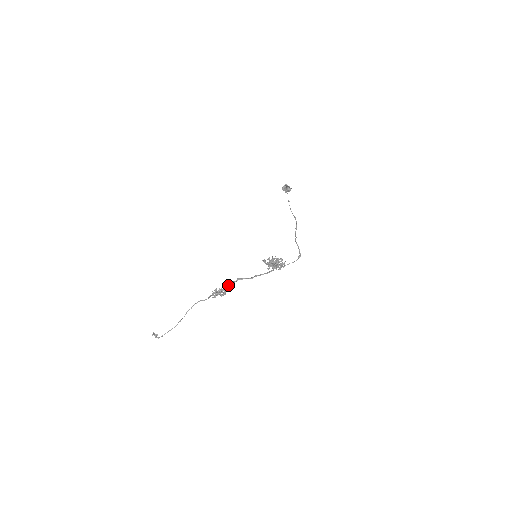
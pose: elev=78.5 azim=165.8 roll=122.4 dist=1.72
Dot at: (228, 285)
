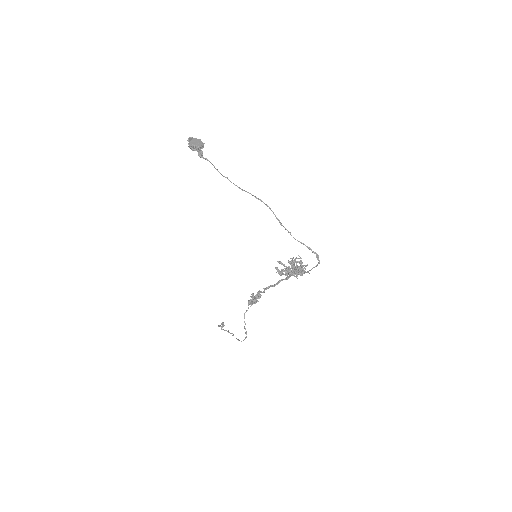
Dot at: (258, 294)
